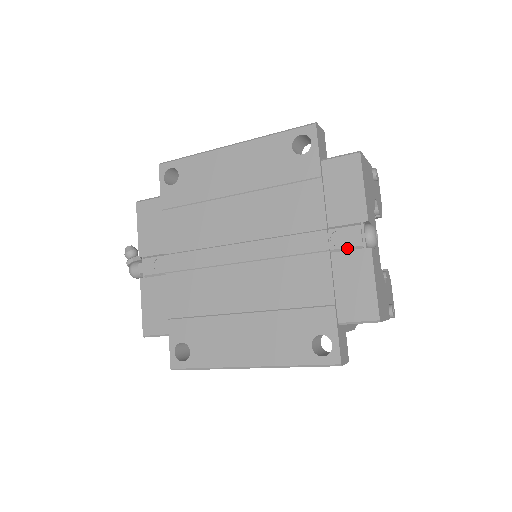
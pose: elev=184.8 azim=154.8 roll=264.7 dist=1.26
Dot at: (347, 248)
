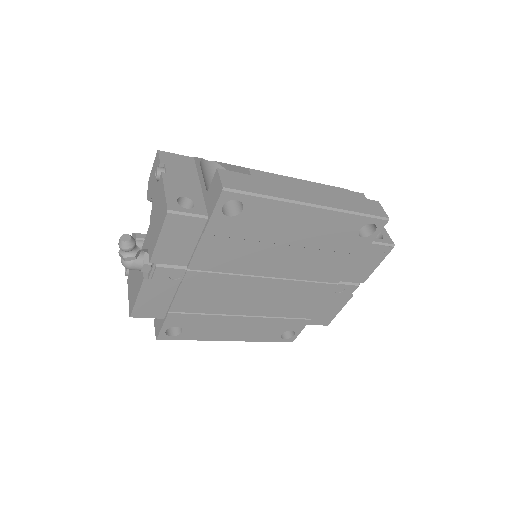
Dot at: (341, 295)
